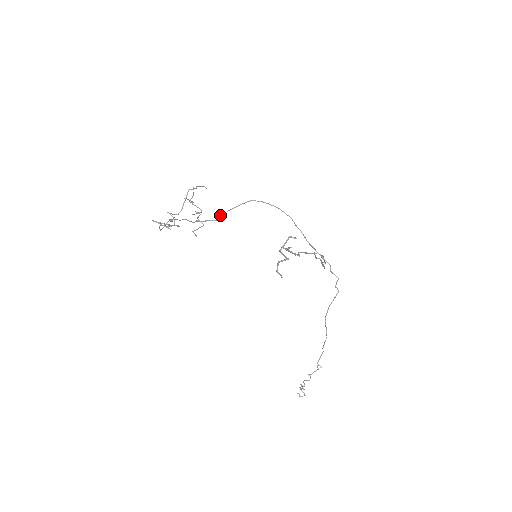
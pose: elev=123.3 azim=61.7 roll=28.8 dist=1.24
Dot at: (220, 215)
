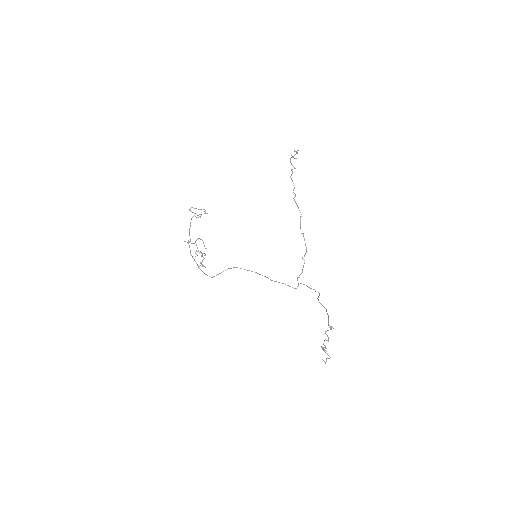
Dot at: (213, 276)
